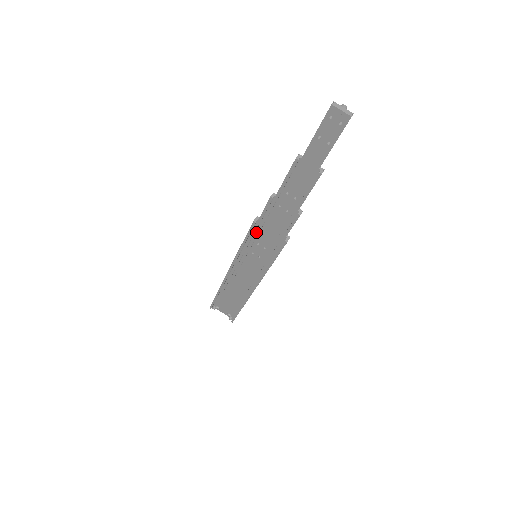
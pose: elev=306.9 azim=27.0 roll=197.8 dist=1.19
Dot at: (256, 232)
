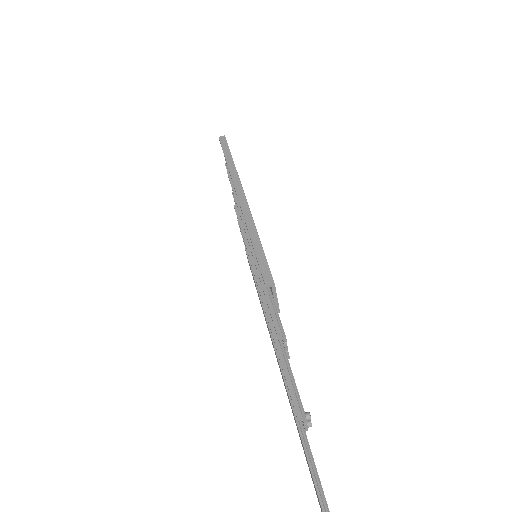
Dot at: (259, 289)
